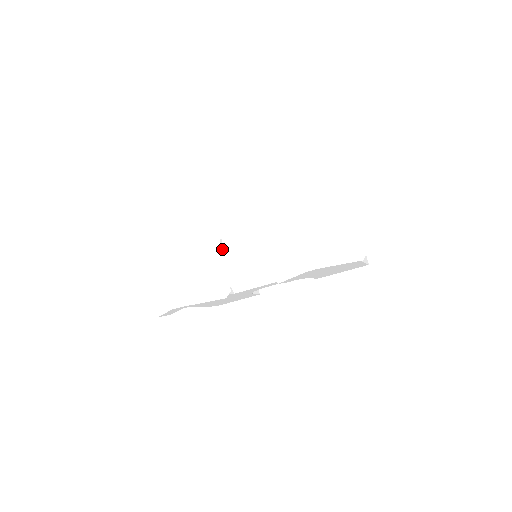
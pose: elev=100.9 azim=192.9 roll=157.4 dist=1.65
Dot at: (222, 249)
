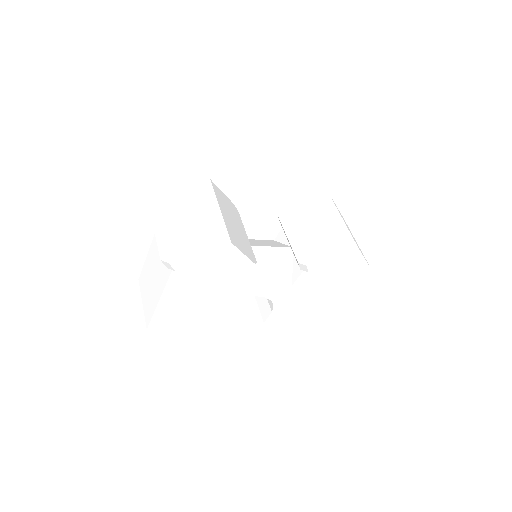
Dot at: occluded
